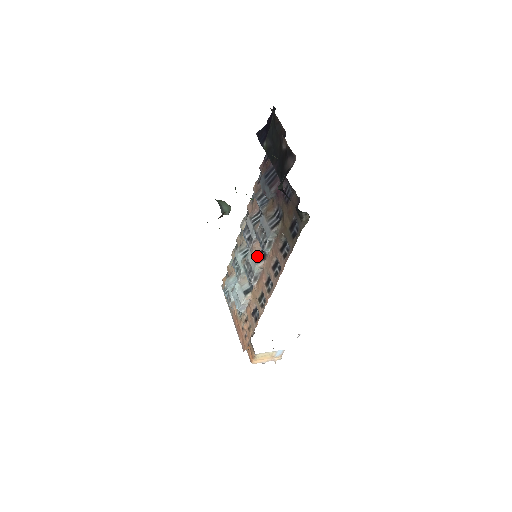
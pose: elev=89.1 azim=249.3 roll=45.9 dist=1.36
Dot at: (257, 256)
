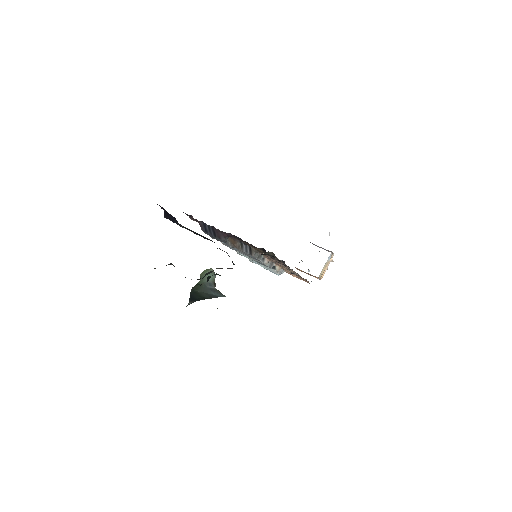
Dot at: occluded
